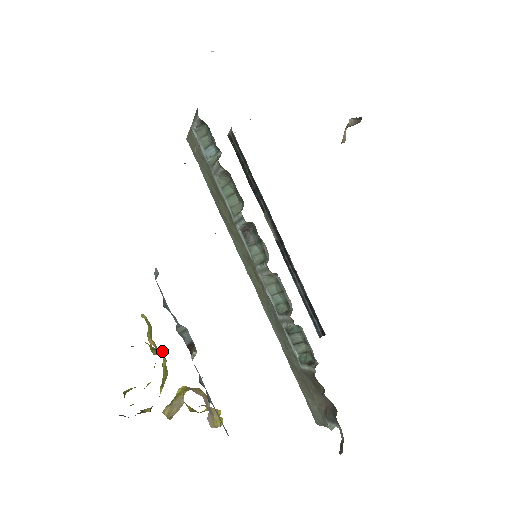
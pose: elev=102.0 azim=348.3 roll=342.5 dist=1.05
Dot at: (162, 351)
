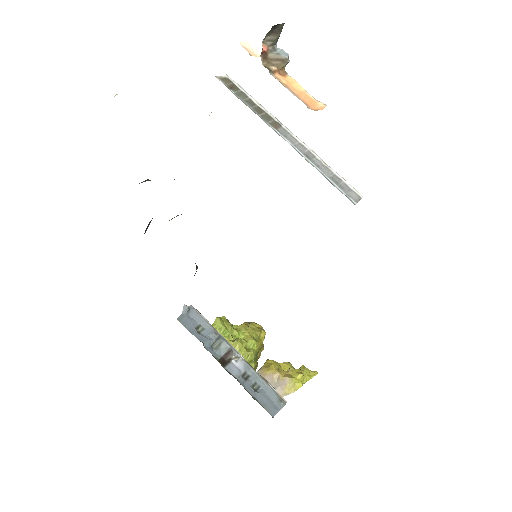
Dot at: (236, 343)
